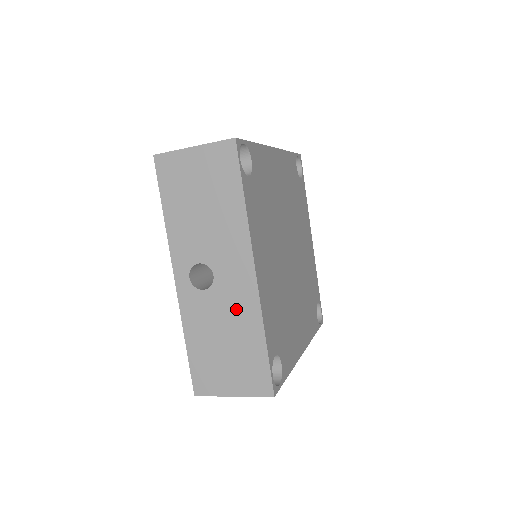
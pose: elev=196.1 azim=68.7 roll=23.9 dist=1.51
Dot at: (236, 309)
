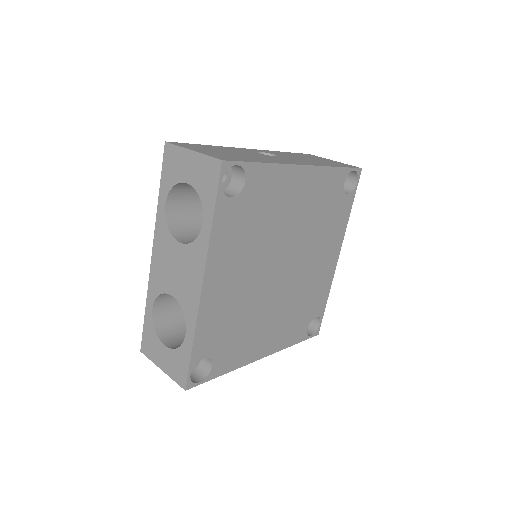
Dot at: occluded
